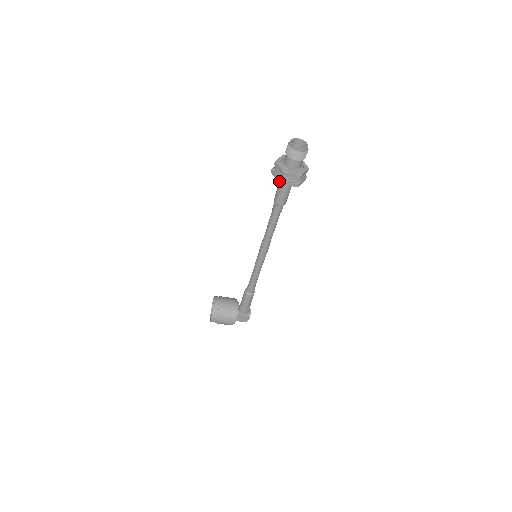
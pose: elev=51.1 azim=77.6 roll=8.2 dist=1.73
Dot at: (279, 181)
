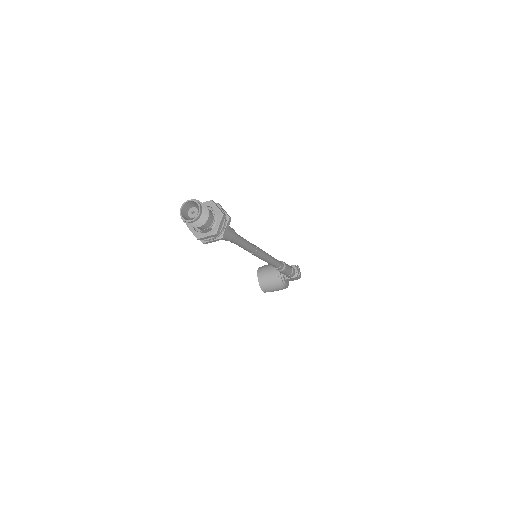
Dot at: occluded
